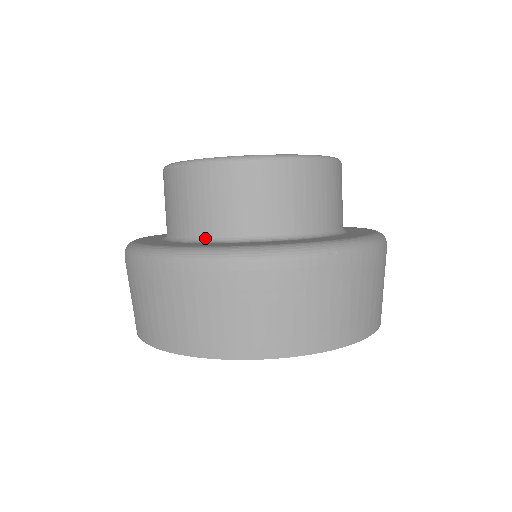
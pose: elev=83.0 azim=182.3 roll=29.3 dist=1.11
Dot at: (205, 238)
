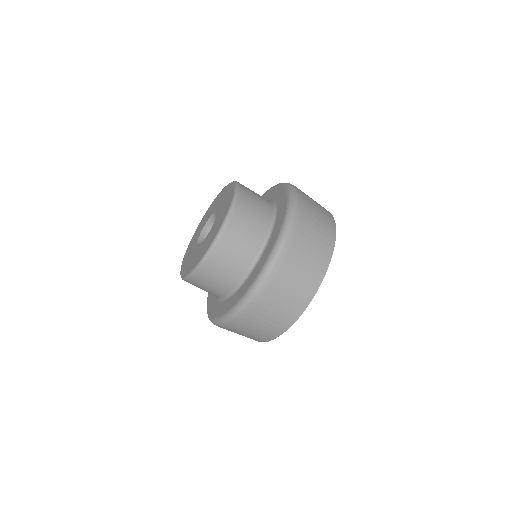
Dot at: (252, 266)
